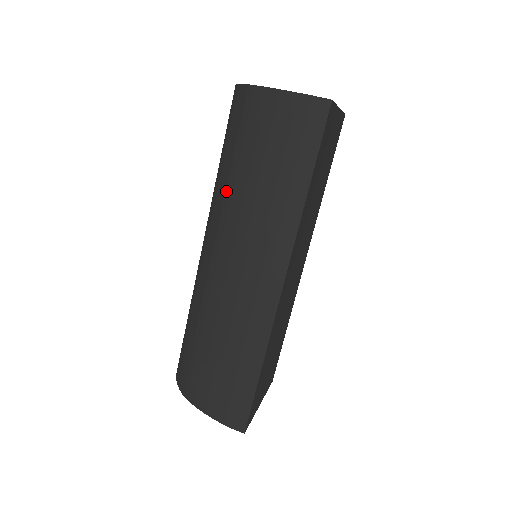
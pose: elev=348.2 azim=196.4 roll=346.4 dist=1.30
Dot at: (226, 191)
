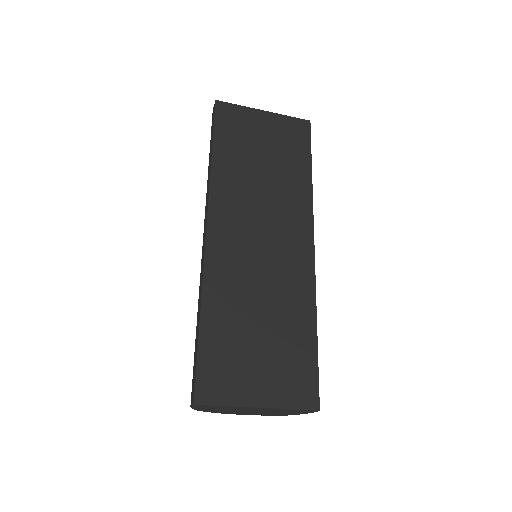
Dot at: occluded
